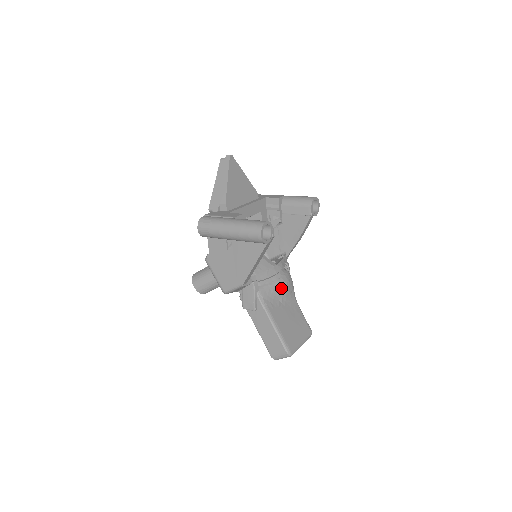
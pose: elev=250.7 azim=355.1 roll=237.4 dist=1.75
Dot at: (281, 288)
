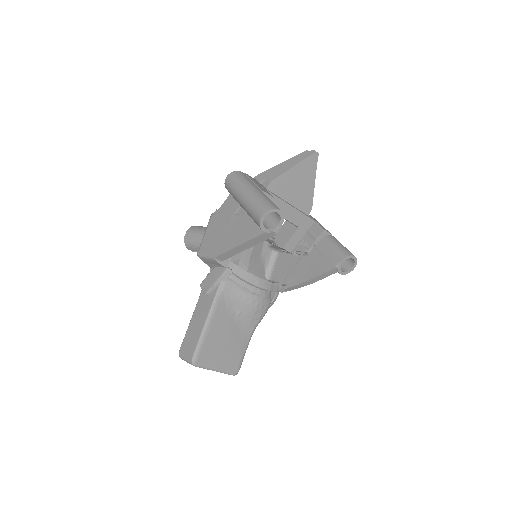
Dot at: (248, 303)
